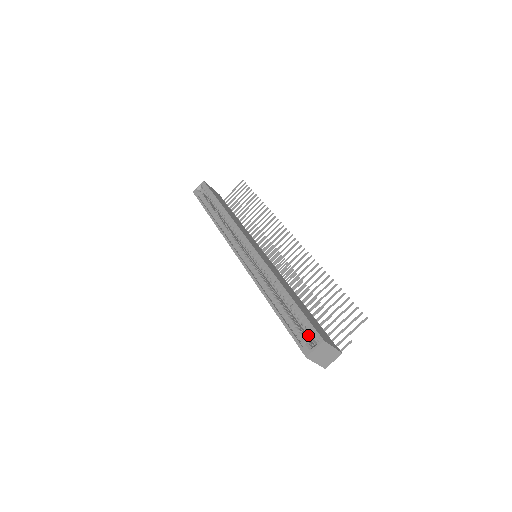
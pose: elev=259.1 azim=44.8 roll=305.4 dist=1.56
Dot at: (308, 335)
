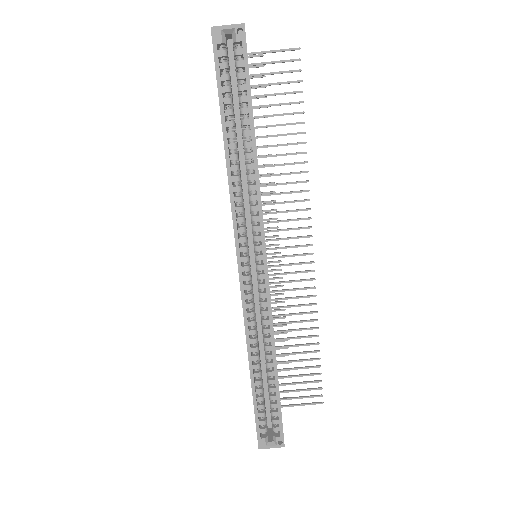
Dot at: (266, 405)
